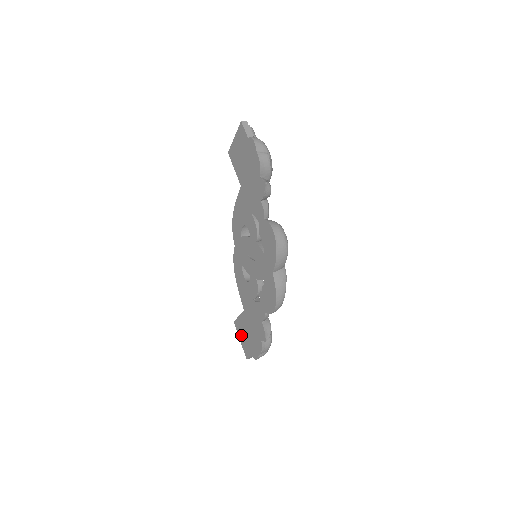
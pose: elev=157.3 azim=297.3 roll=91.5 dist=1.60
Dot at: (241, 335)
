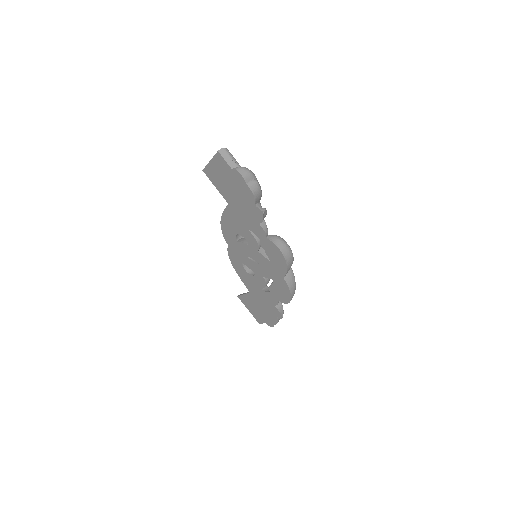
Dot at: (249, 307)
